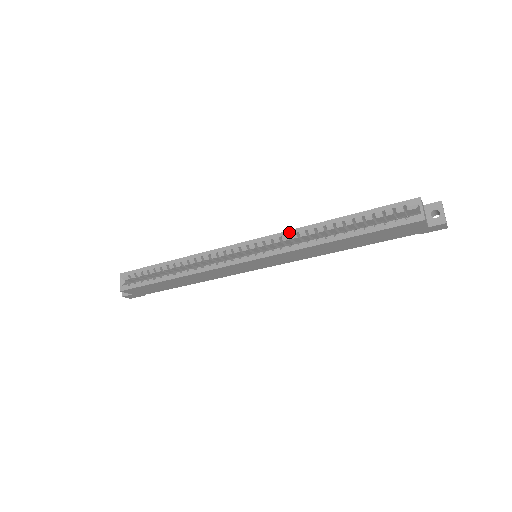
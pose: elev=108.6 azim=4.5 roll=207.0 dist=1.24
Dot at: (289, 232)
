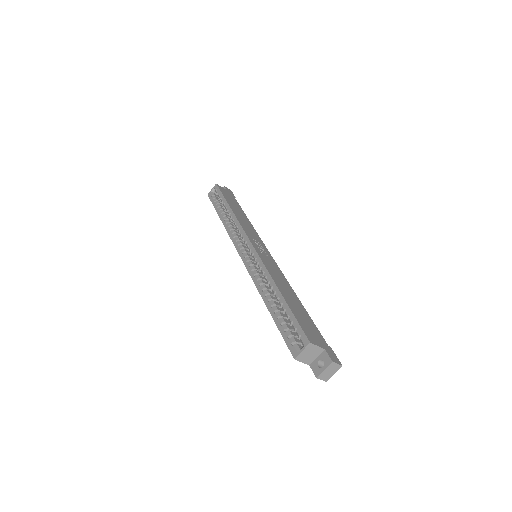
Dot at: (263, 266)
